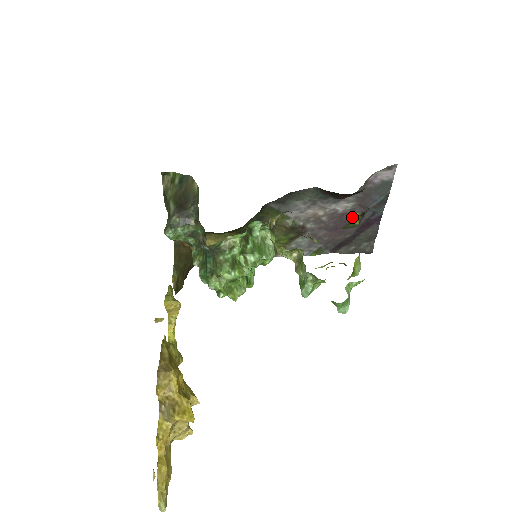
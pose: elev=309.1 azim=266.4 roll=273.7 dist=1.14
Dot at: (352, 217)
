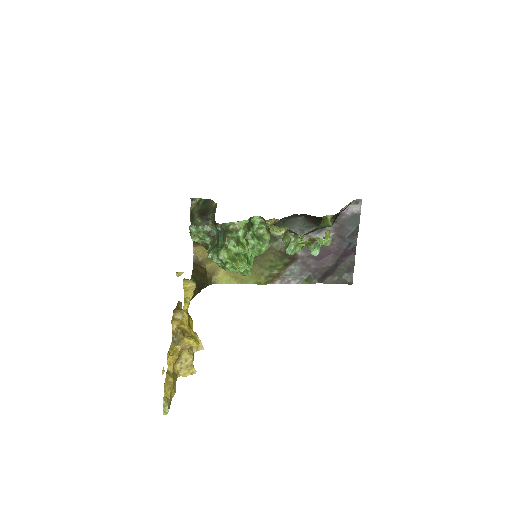
Dot at: (326, 218)
